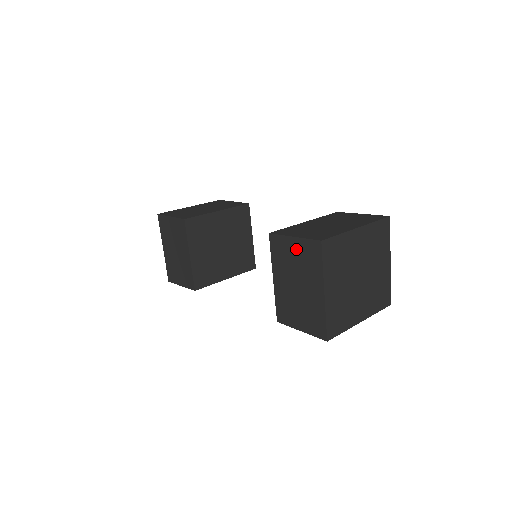
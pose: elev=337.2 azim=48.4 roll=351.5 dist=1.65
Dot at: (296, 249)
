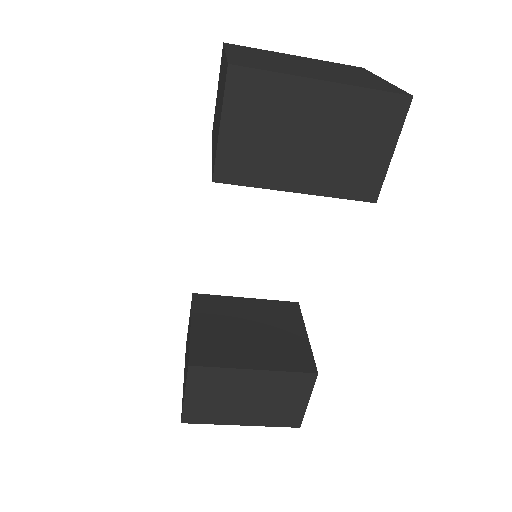
Dot at: occluded
